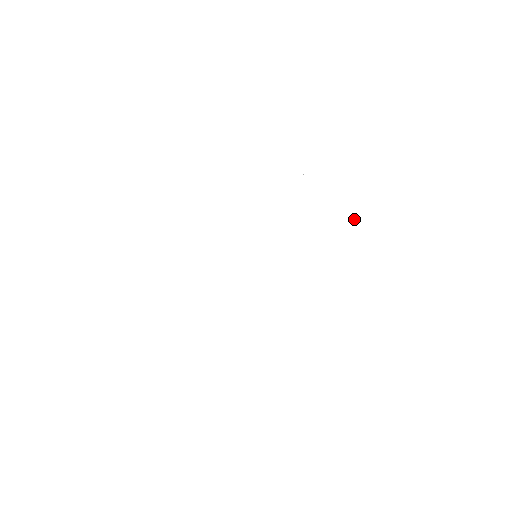
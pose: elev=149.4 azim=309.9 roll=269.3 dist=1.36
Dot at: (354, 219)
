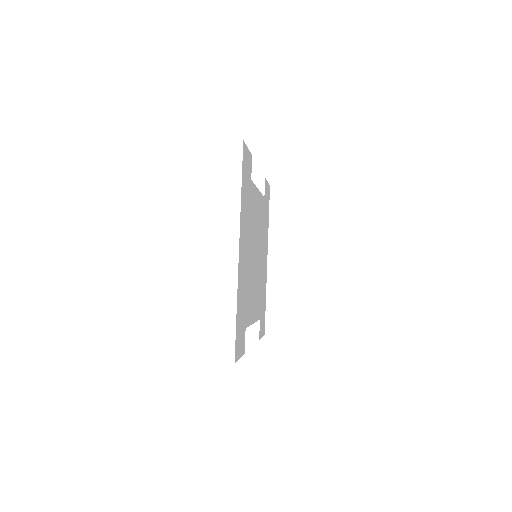
Dot at: (243, 170)
